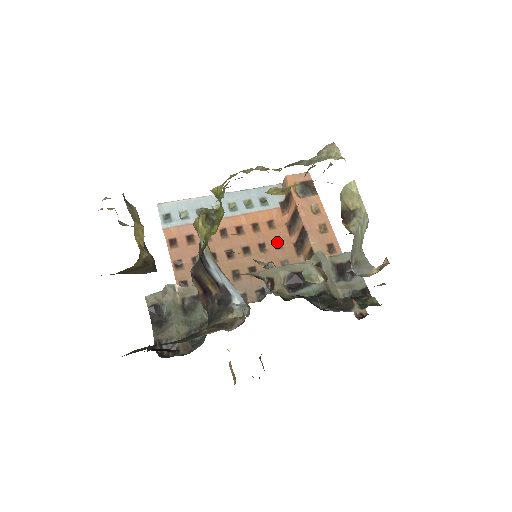
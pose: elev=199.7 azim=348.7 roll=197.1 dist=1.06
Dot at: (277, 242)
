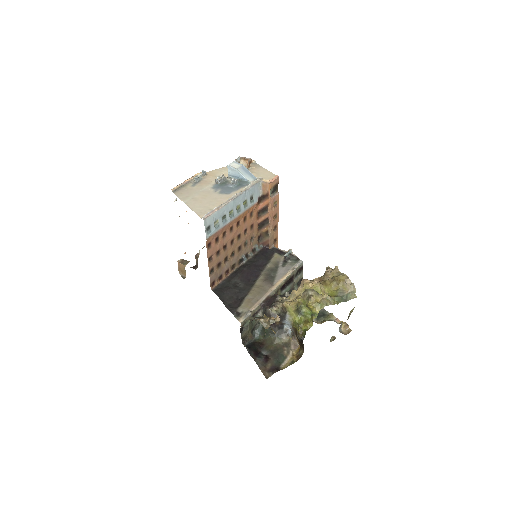
Dot at: (252, 226)
